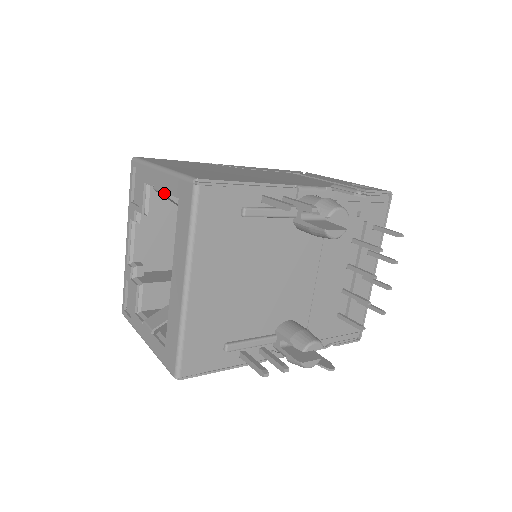
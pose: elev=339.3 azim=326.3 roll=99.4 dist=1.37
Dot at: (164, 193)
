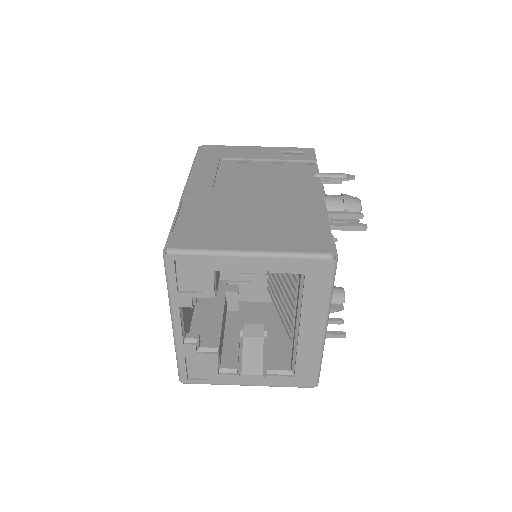
Dot at: (266, 273)
